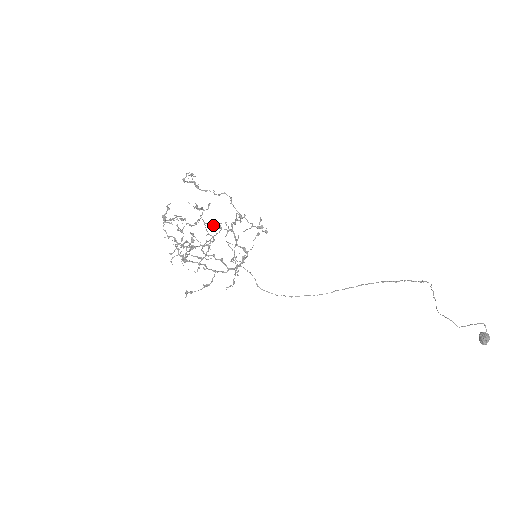
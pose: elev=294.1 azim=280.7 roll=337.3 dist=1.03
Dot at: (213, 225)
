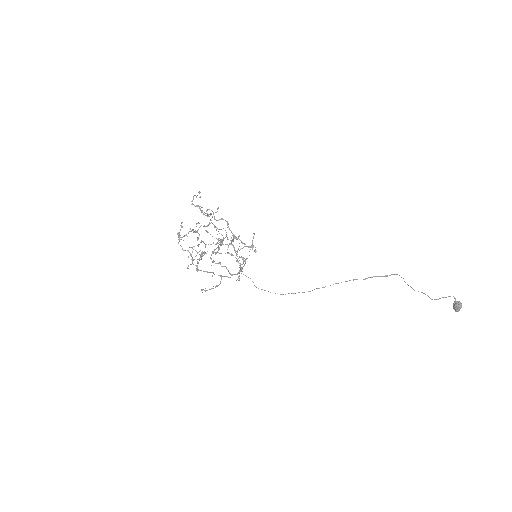
Dot at: (221, 229)
